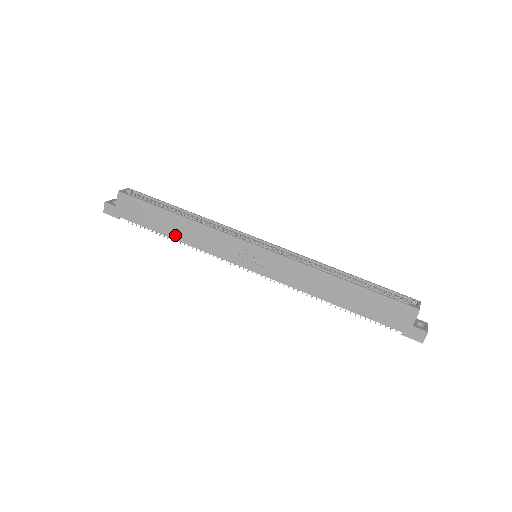
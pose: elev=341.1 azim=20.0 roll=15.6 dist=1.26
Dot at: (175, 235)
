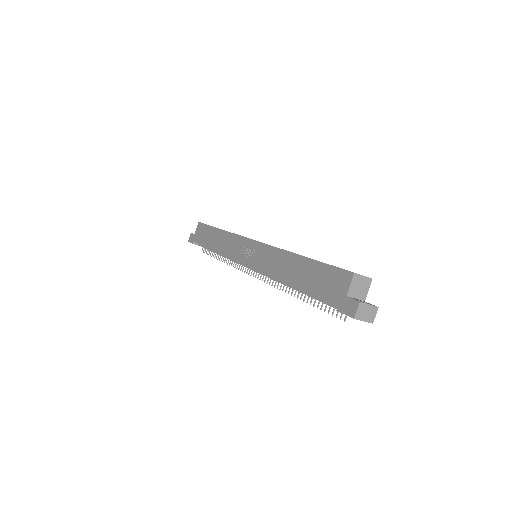
Dot at: (214, 247)
